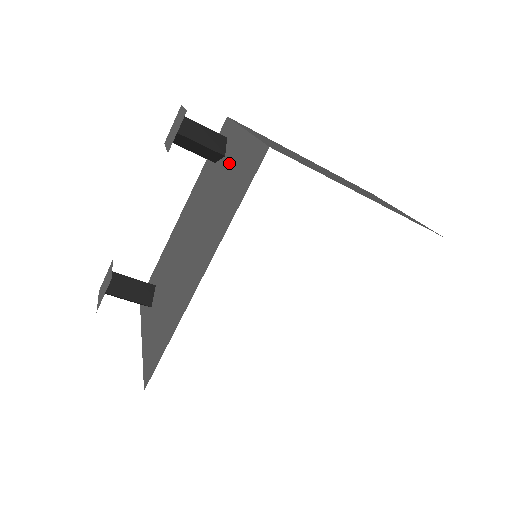
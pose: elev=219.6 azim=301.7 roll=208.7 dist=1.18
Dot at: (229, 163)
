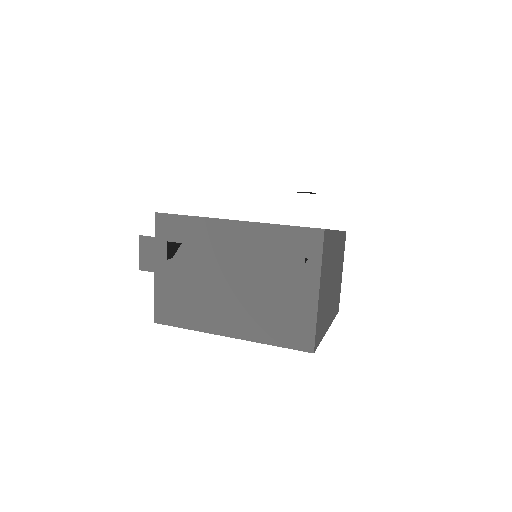
Dot at: (293, 293)
